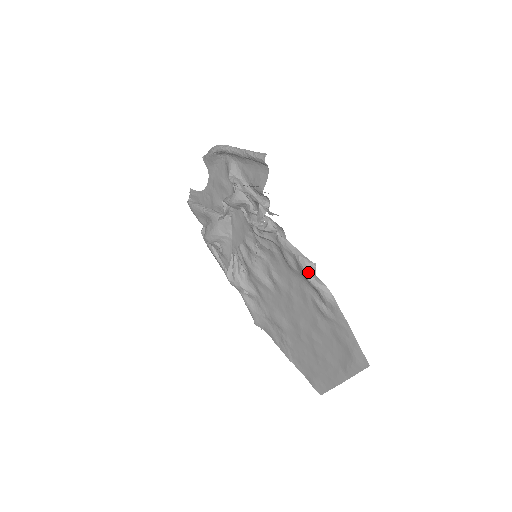
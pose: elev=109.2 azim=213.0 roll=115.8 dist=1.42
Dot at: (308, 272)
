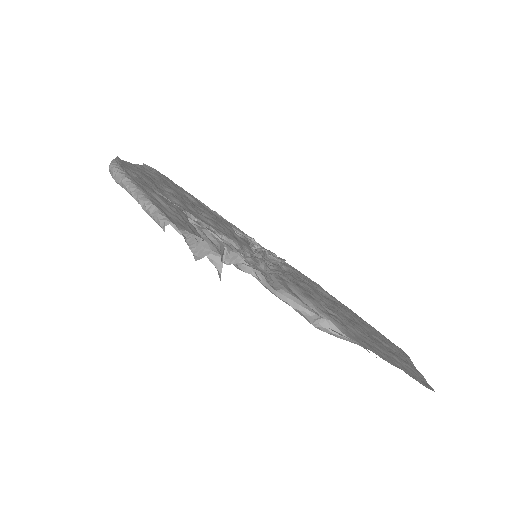
Dot at: (315, 323)
